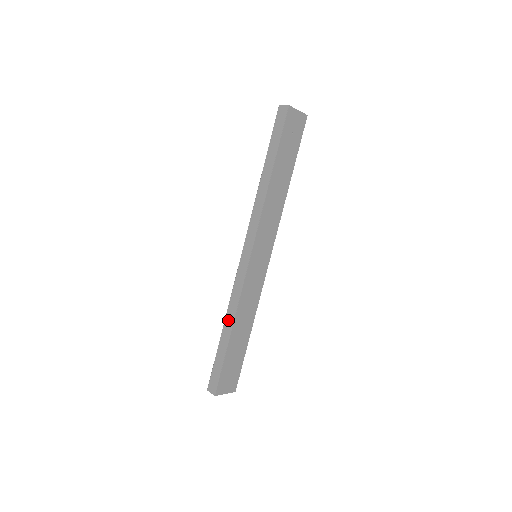
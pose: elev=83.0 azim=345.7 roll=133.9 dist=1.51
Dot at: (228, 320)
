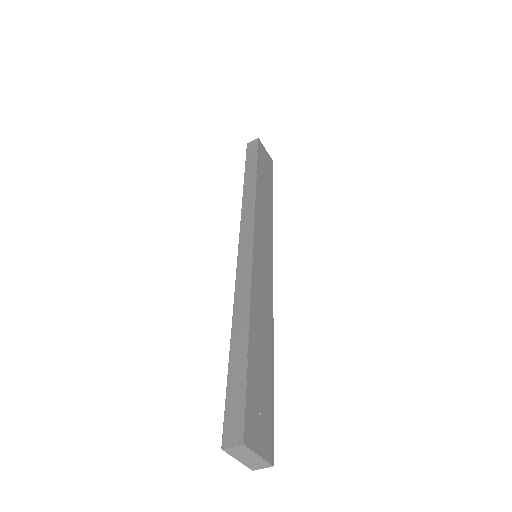
Dot at: (238, 318)
